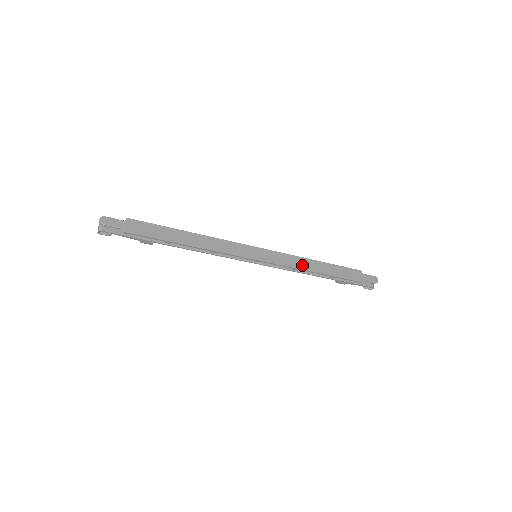
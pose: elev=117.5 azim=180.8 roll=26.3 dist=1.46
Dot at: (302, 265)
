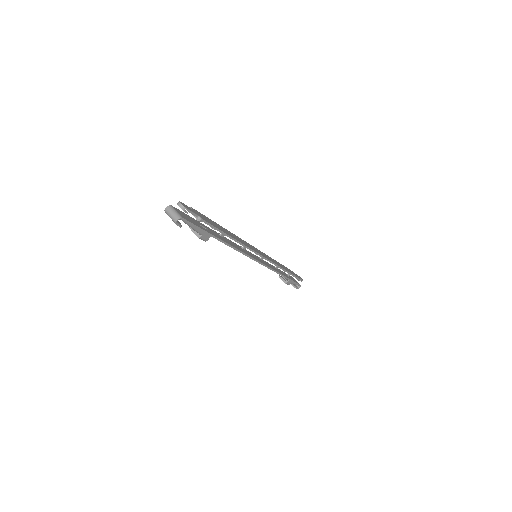
Dot at: occluded
